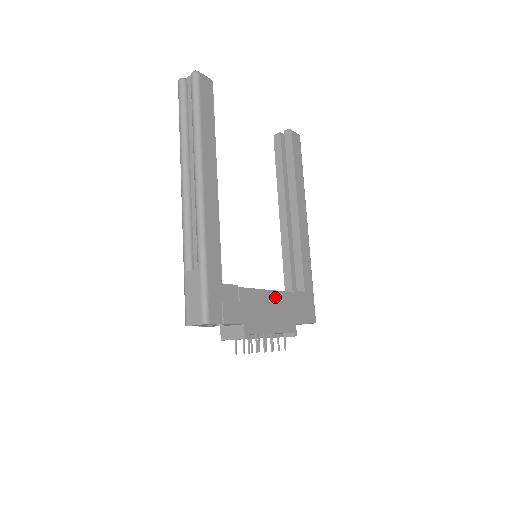
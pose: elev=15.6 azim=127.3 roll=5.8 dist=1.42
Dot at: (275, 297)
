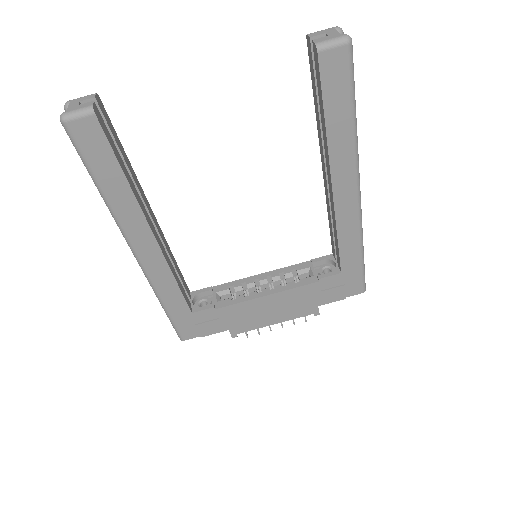
Dot at: (277, 297)
